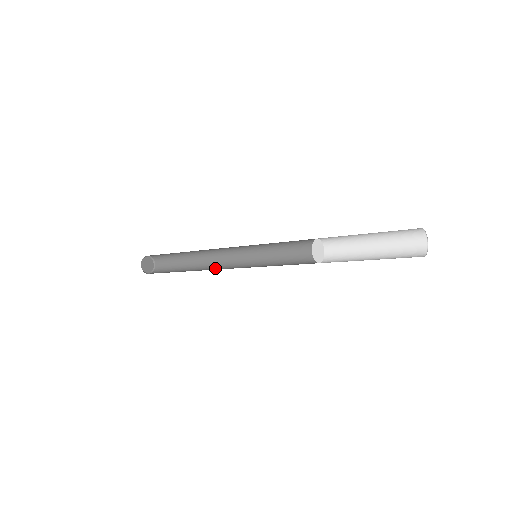
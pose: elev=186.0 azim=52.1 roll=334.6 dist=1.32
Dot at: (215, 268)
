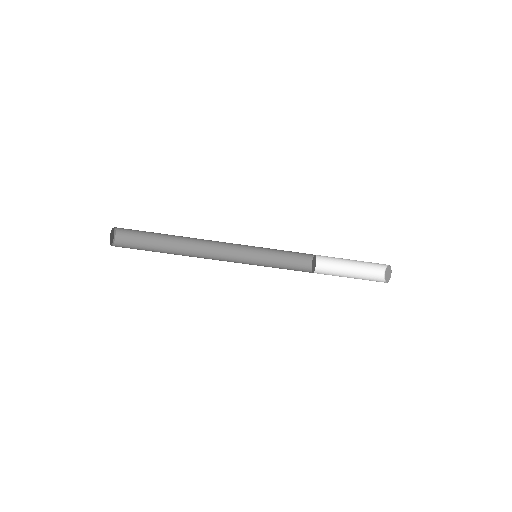
Dot at: (204, 258)
